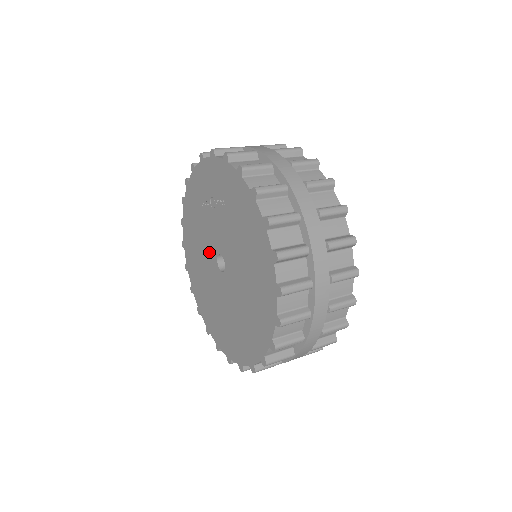
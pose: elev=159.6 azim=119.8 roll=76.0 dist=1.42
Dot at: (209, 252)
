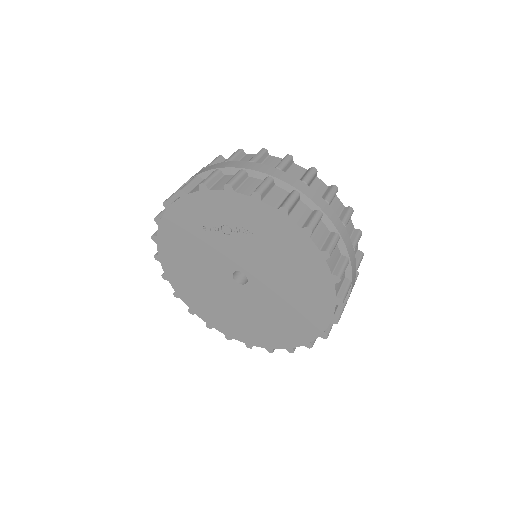
Dot at: (216, 268)
